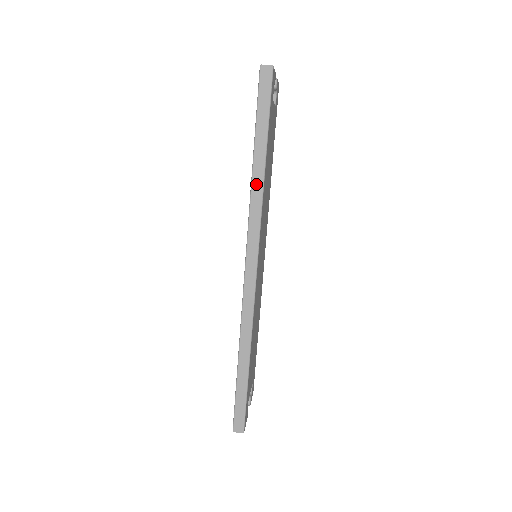
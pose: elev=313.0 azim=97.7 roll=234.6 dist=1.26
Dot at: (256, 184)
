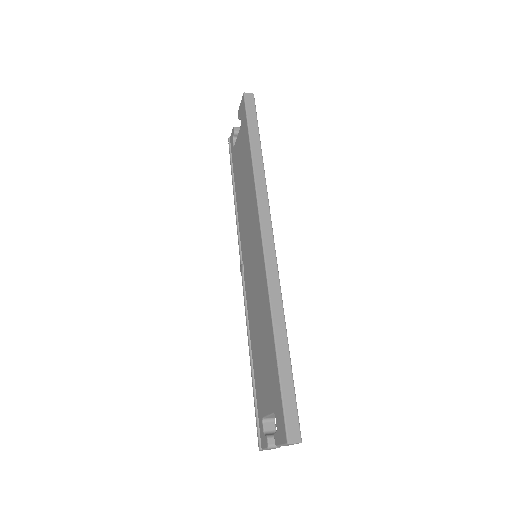
Dot at: (258, 169)
